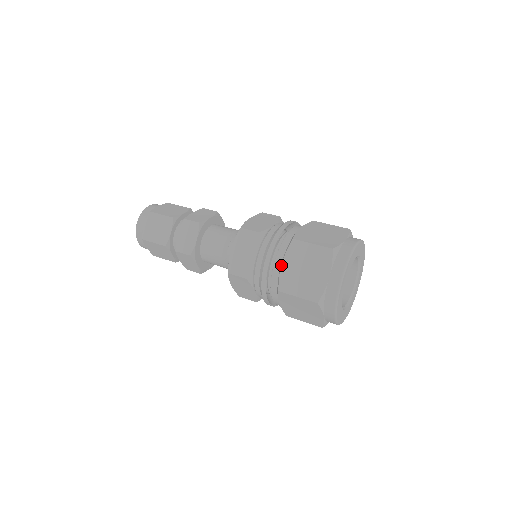
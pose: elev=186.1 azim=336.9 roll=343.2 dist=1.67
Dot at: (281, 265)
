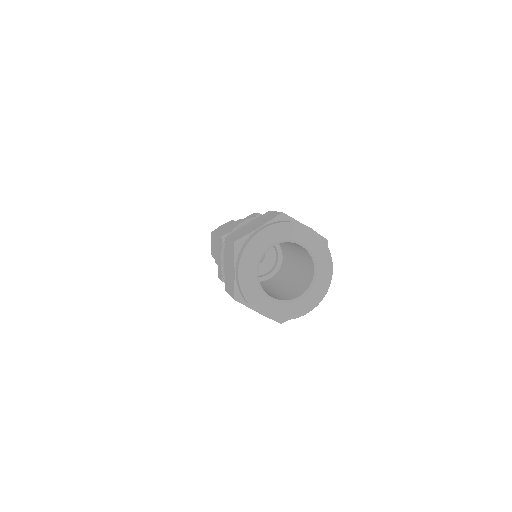
Dot at: (224, 265)
